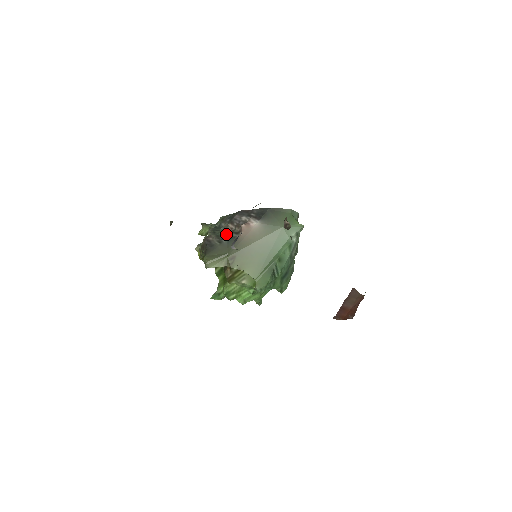
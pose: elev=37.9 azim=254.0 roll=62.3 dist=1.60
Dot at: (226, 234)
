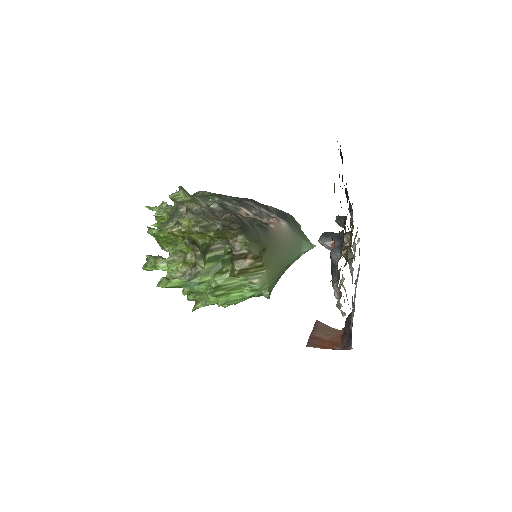
Dot at: occluded
